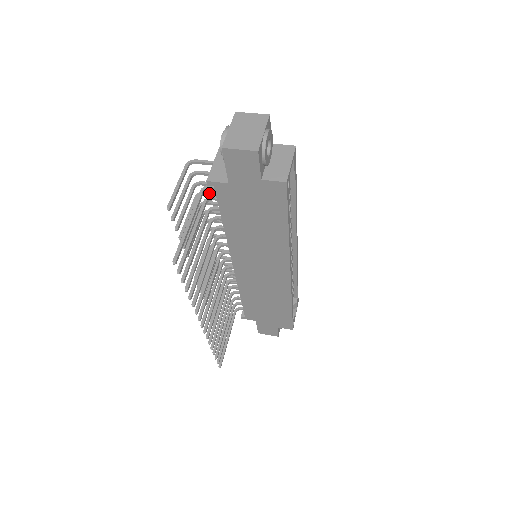
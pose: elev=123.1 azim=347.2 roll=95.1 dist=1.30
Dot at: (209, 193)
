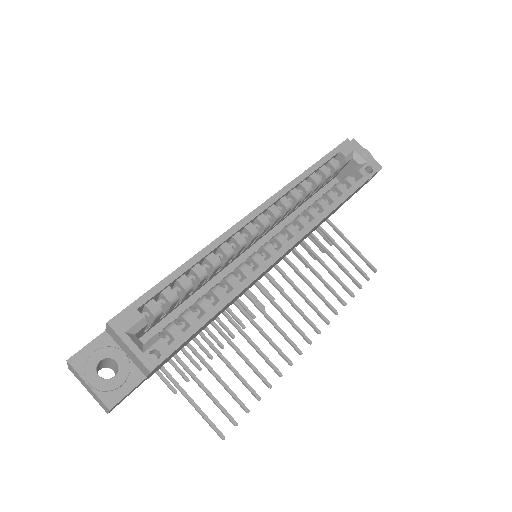
Dot at: occluded
